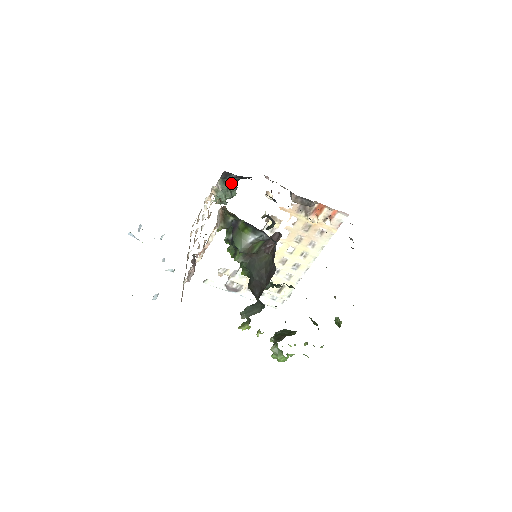
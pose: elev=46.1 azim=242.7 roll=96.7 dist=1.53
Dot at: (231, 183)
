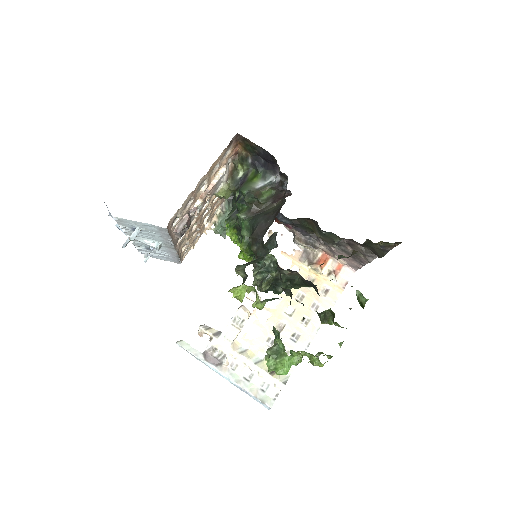
Dot at: occluded
